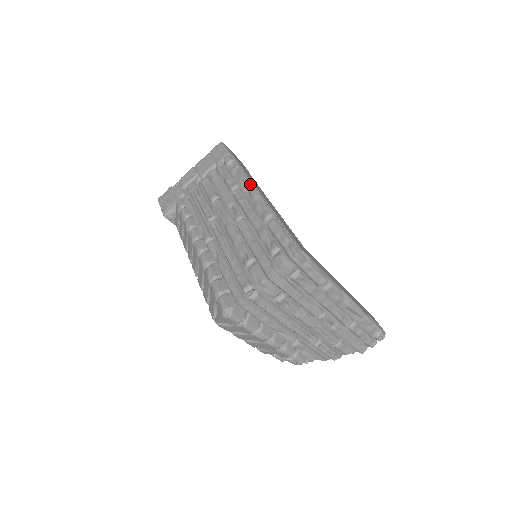
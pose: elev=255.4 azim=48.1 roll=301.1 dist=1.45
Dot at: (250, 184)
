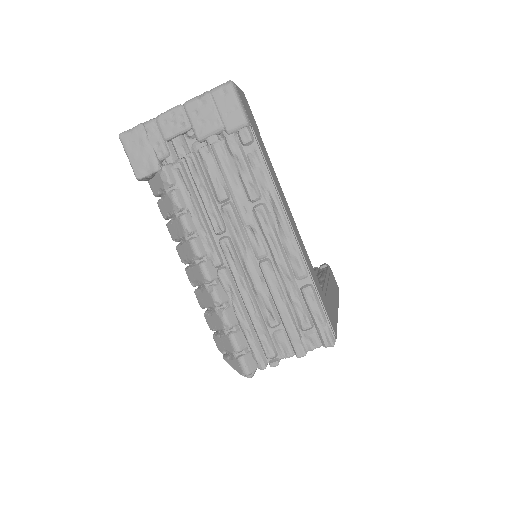
Dot at: (280, 208)
